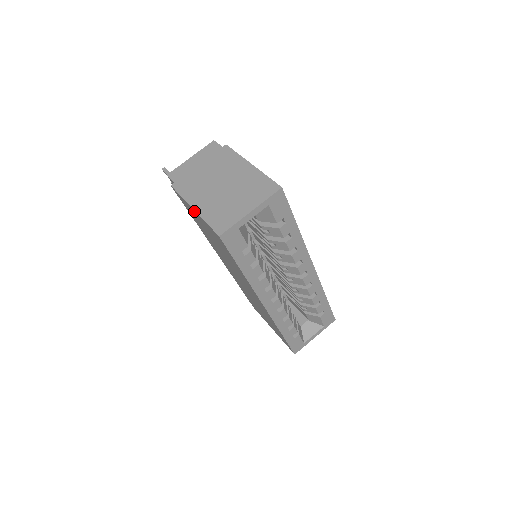
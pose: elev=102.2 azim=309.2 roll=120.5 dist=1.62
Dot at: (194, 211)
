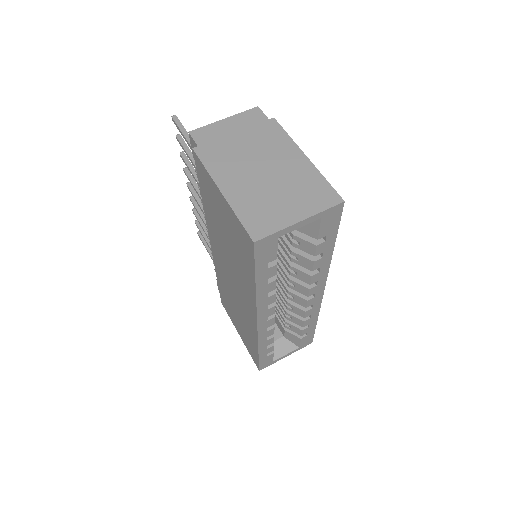
Dot at: (220, 194)
